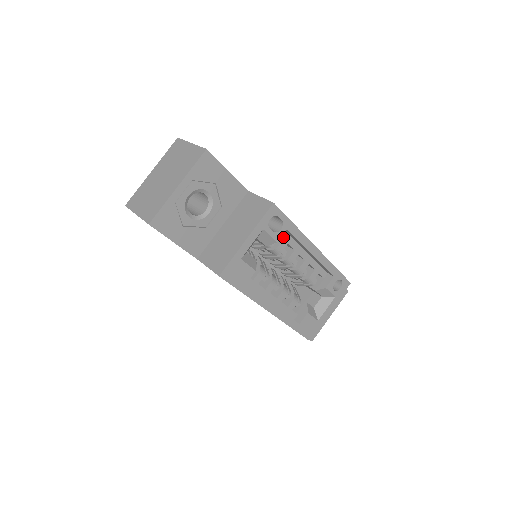
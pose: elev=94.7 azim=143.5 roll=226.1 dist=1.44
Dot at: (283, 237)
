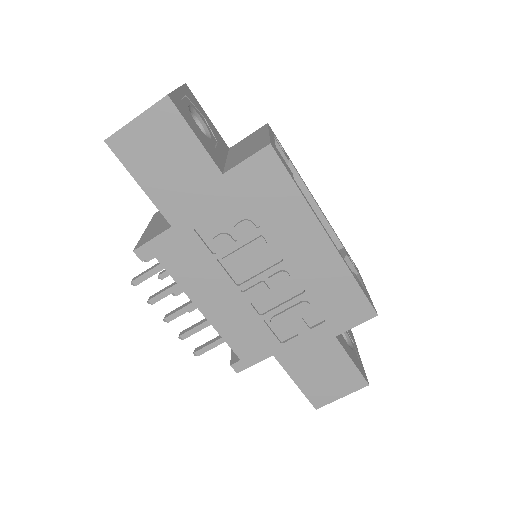
Dot at: occluded
